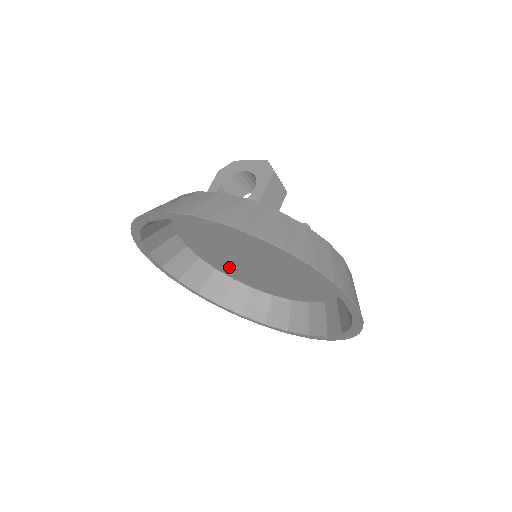
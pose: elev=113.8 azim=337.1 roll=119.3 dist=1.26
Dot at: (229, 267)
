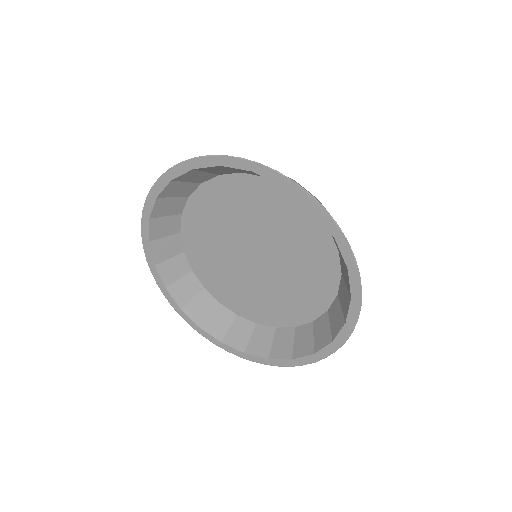
Dot at: (272, 307)
